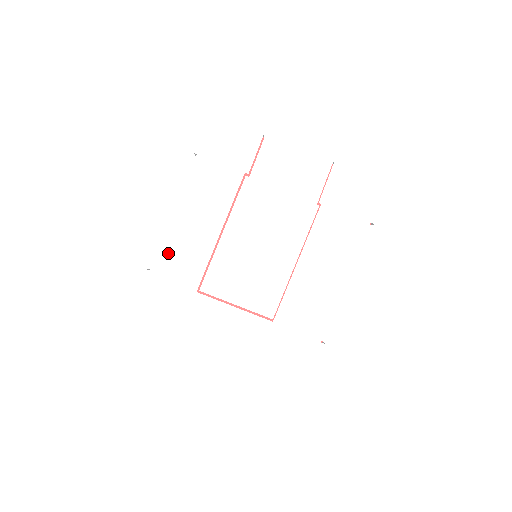
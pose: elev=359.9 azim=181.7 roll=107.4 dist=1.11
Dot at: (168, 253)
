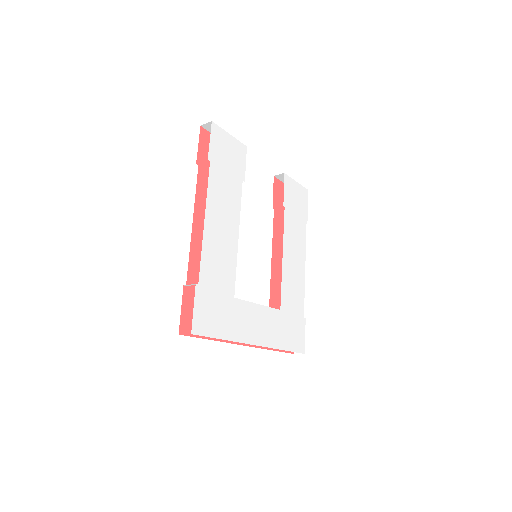
Dot at: (208, 263)
